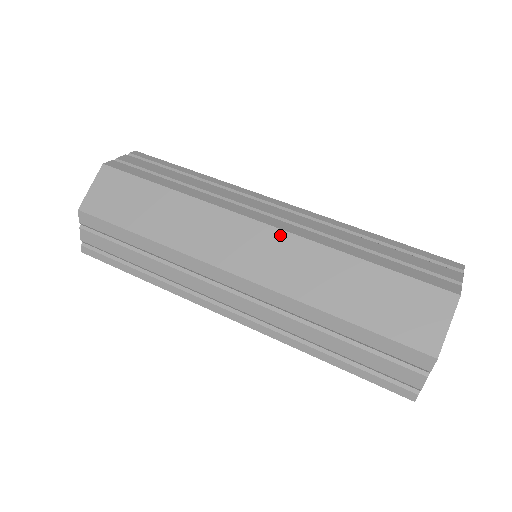
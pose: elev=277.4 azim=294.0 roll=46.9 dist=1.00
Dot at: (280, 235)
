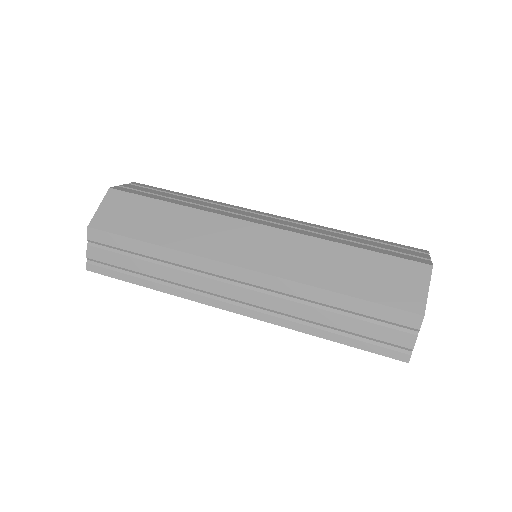
Dot at: (278, 233)
